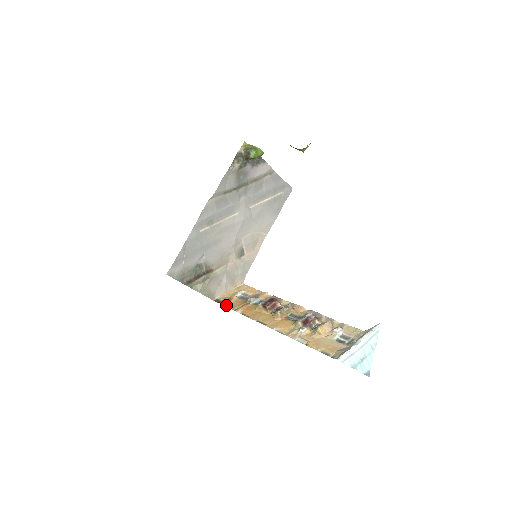
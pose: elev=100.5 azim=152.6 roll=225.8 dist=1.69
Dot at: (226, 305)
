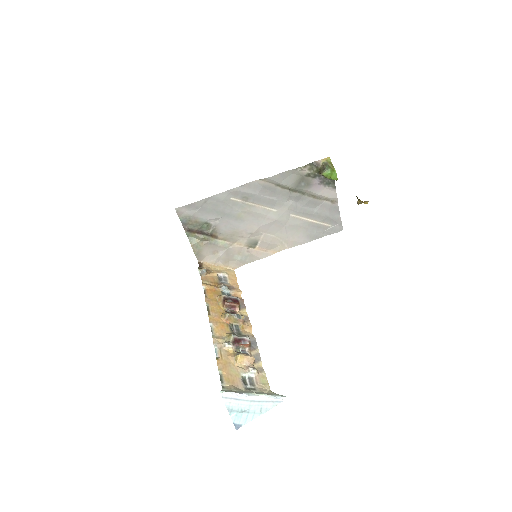
Dot at: (201, 273)
